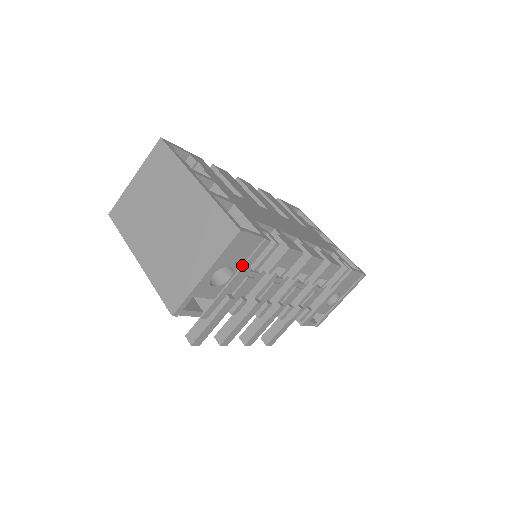
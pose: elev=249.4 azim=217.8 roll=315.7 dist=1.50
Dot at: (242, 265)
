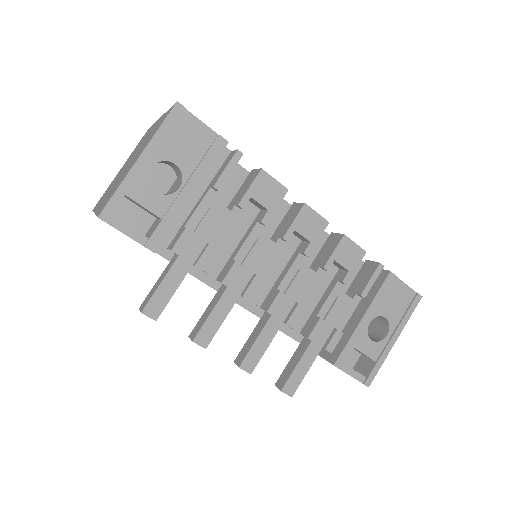
Dot at: (194, 170)
